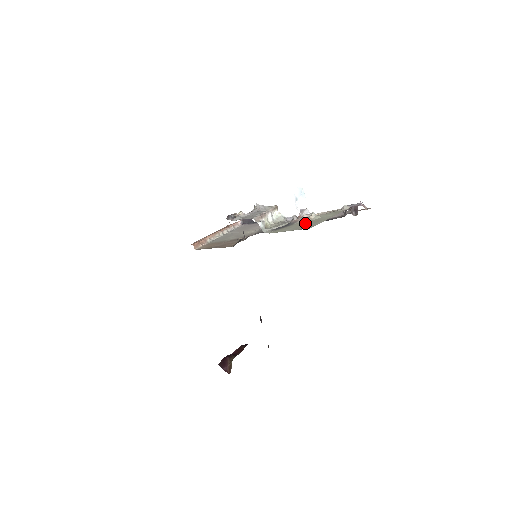
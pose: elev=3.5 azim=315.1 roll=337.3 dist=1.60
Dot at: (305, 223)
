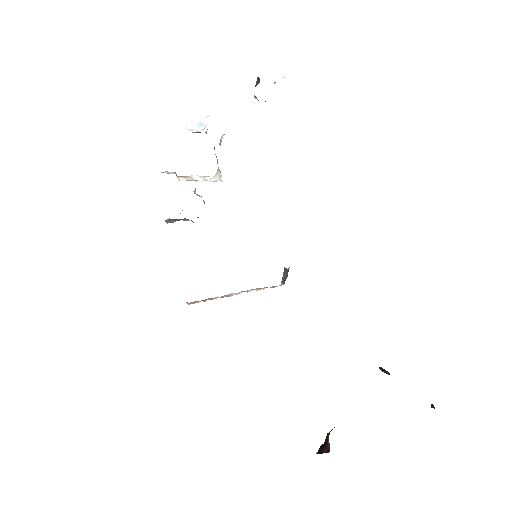
Dot at: occluded
